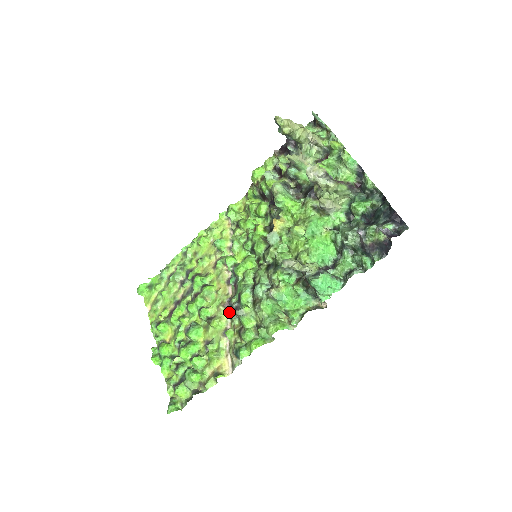
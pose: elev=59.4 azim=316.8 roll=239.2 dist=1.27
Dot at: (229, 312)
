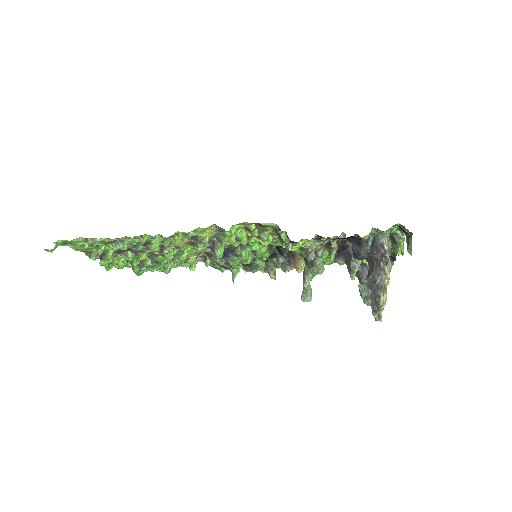
Dot at: (204, 253)
